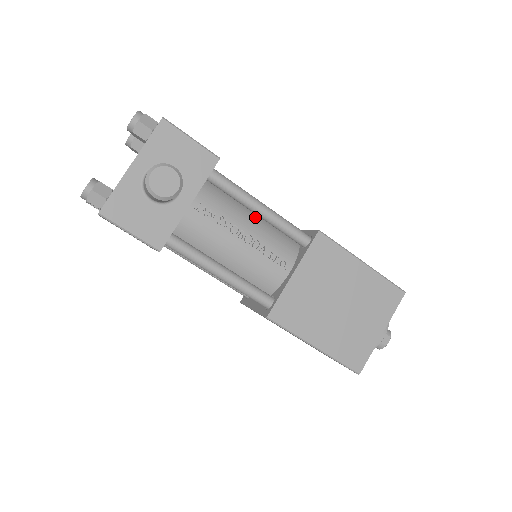
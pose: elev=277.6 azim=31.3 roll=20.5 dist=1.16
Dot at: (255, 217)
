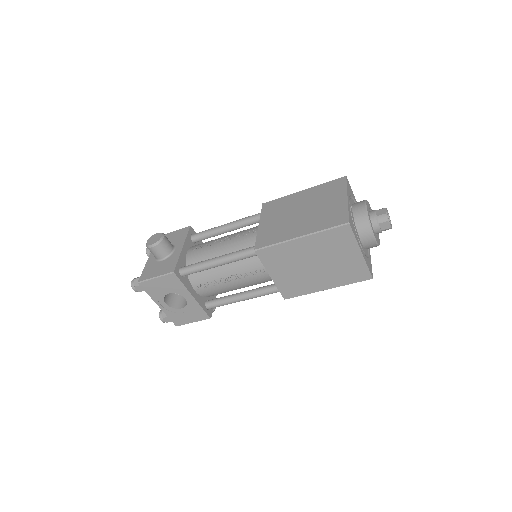
Dot at: occluded
